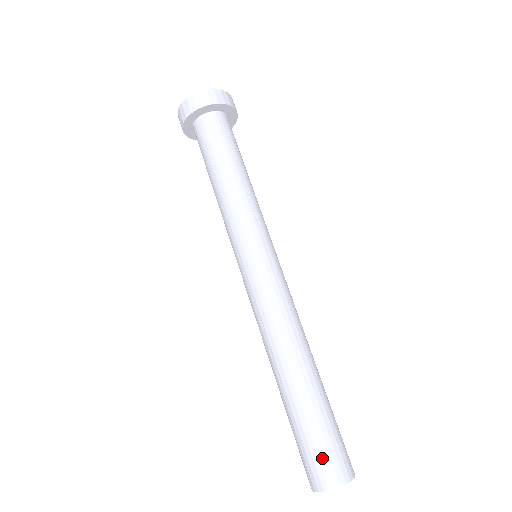
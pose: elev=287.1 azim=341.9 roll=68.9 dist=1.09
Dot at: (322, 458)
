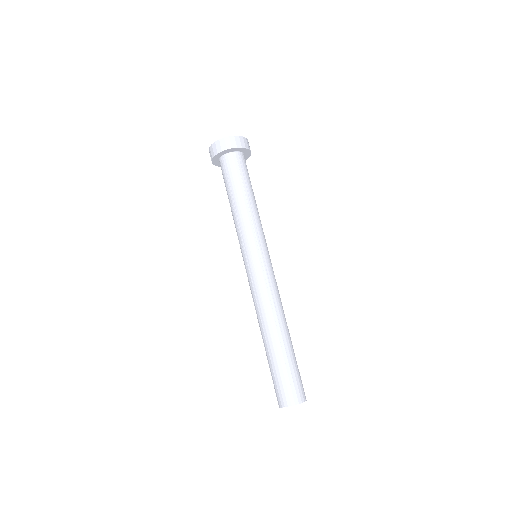
Dot at: (285, 388)
